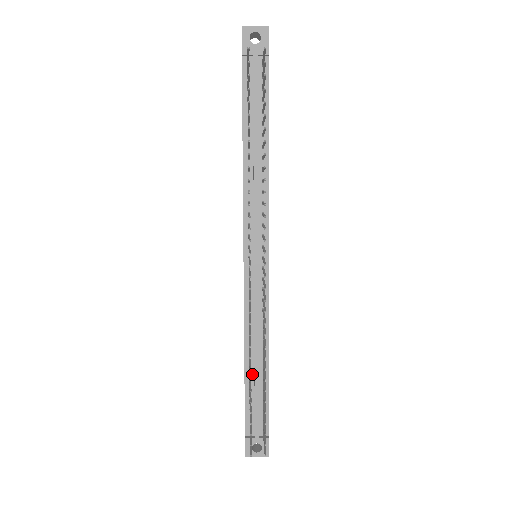
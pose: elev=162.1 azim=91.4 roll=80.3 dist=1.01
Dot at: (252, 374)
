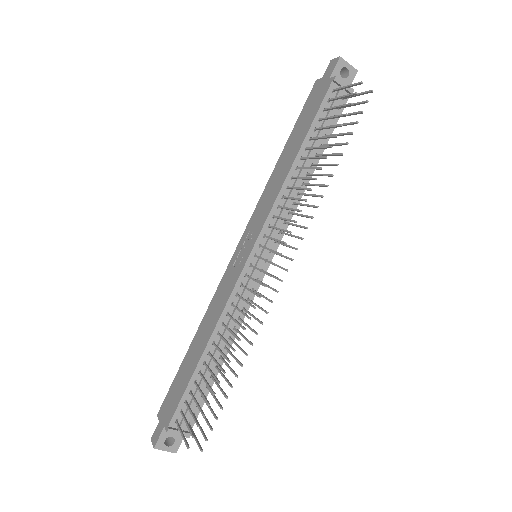
Dot at: (205, 366)
